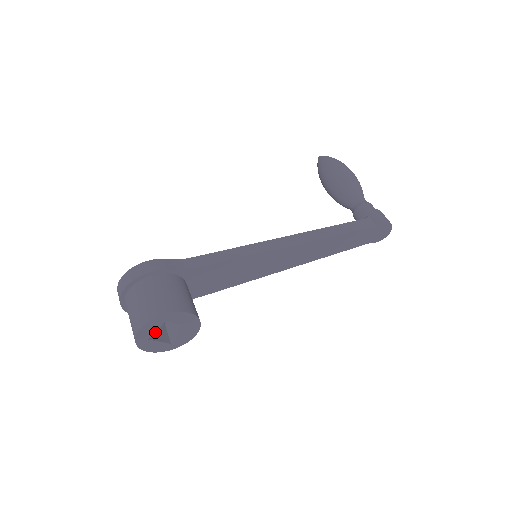
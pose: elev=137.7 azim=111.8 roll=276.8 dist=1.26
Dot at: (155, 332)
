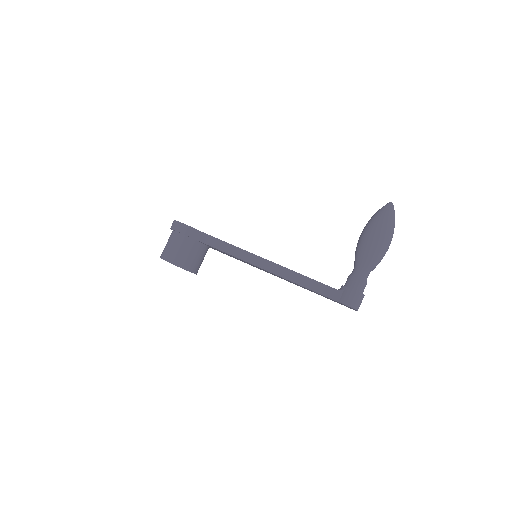
Dot at: occluded
